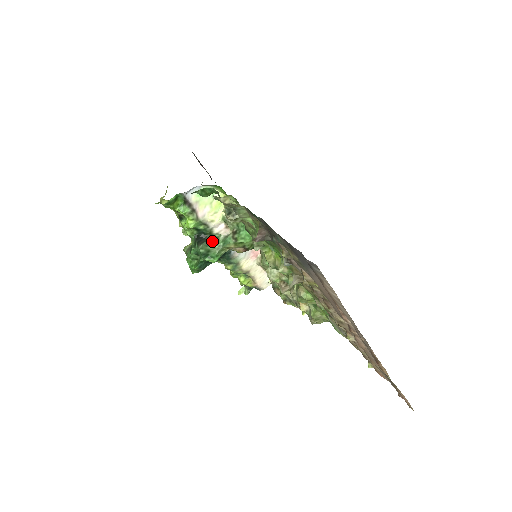
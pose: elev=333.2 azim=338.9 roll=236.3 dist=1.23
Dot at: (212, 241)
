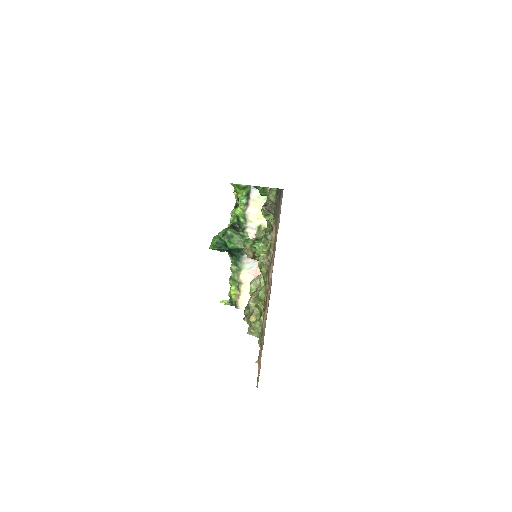
Dot at: (240, 234)
